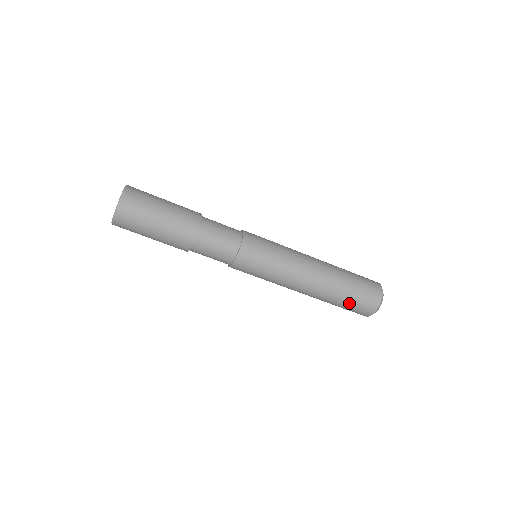
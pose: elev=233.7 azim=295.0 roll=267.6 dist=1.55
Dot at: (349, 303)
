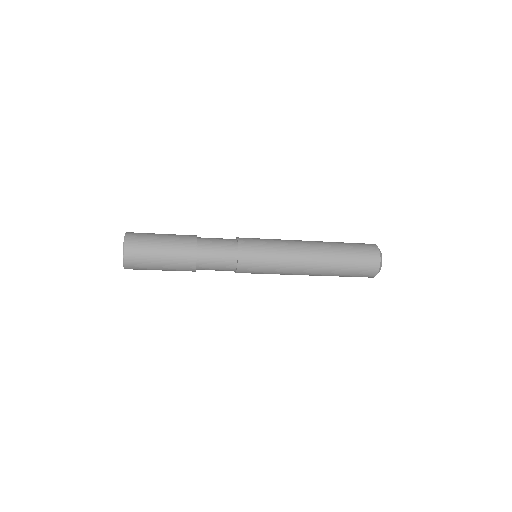
Dot at: (352, 270)
